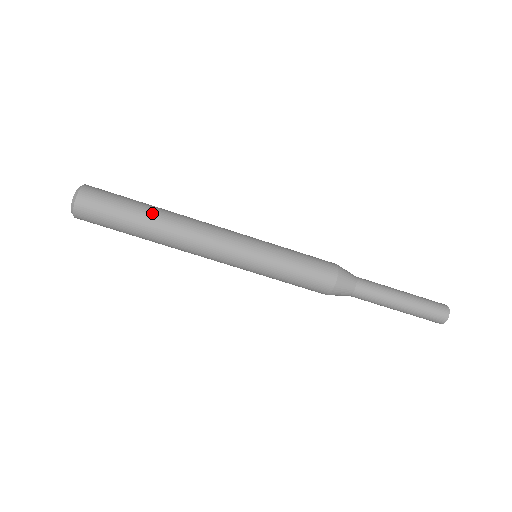
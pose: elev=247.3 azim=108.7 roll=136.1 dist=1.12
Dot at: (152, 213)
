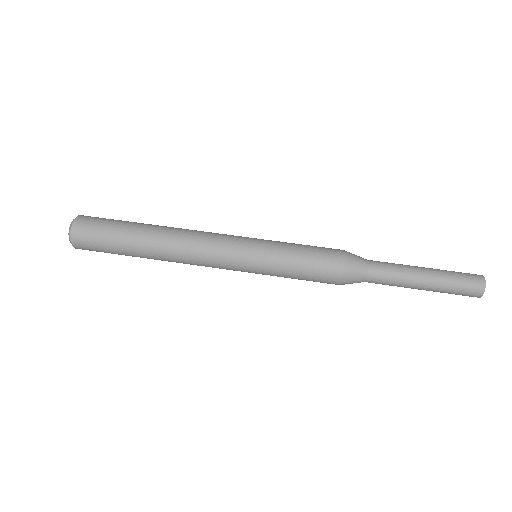
Dot at: occluded
